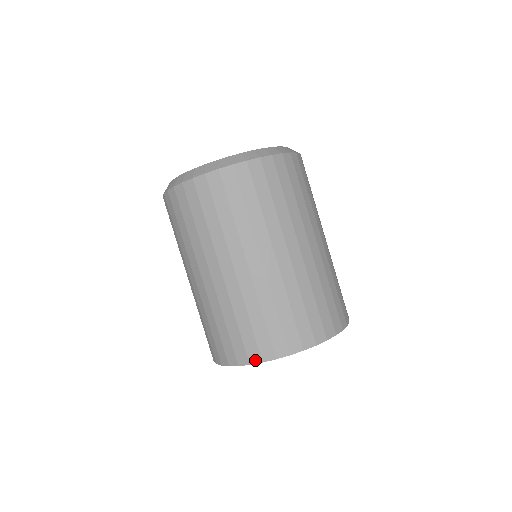
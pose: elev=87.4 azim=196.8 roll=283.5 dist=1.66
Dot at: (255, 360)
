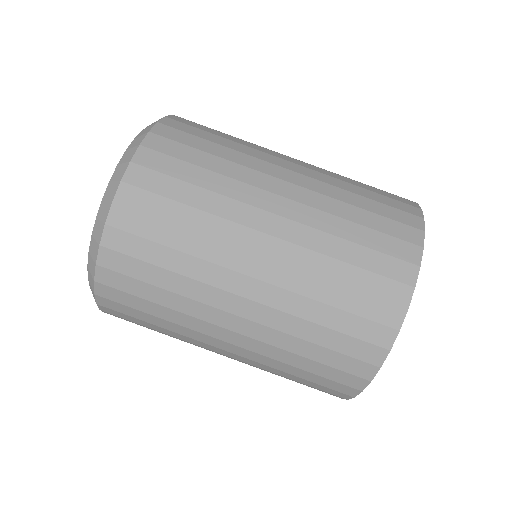
Dot at: (389, 339)
